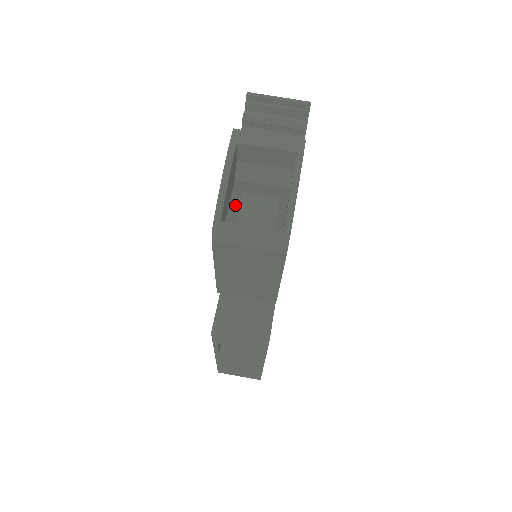
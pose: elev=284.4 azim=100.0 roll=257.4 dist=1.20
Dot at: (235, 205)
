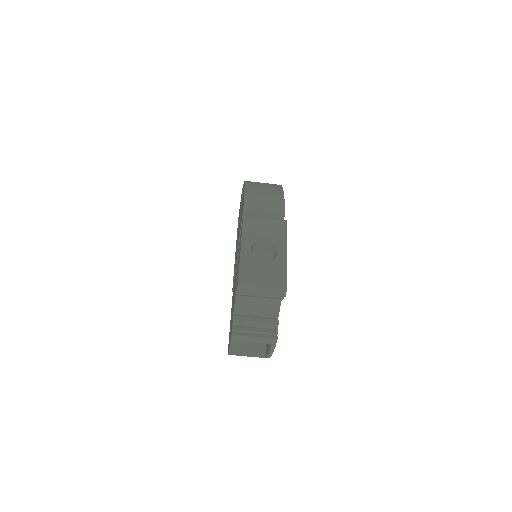
Dot at: occluded
